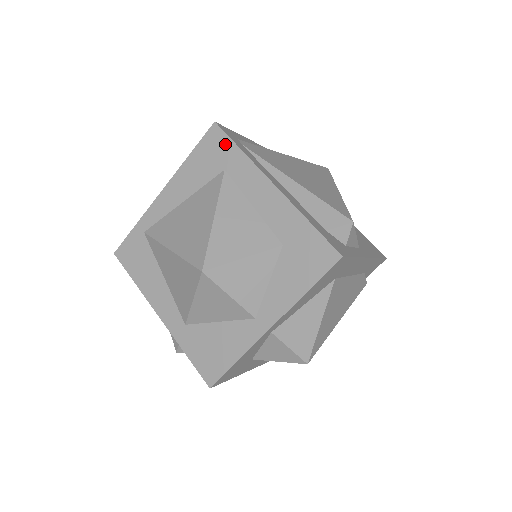
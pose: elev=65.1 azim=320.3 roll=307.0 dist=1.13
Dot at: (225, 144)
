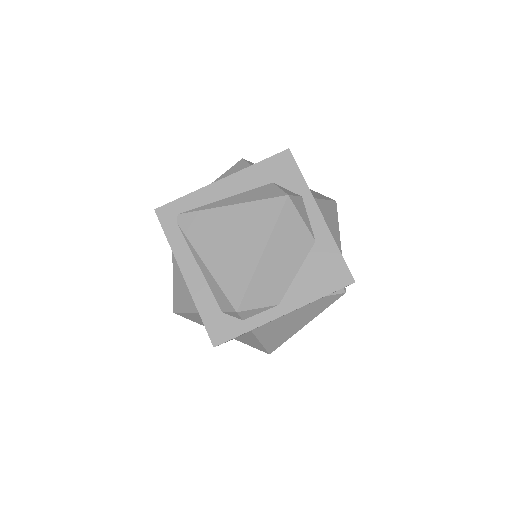
Dot at: (163, 229)
